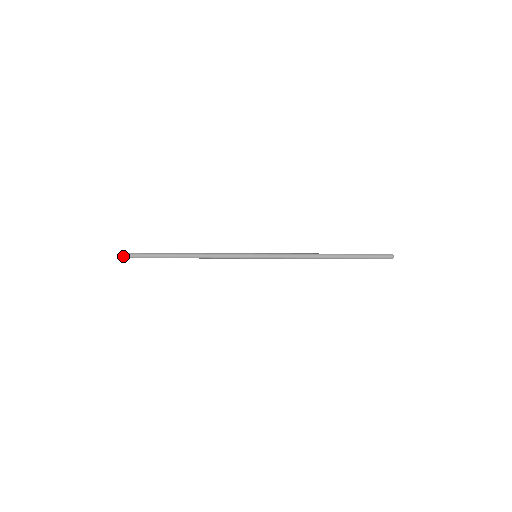
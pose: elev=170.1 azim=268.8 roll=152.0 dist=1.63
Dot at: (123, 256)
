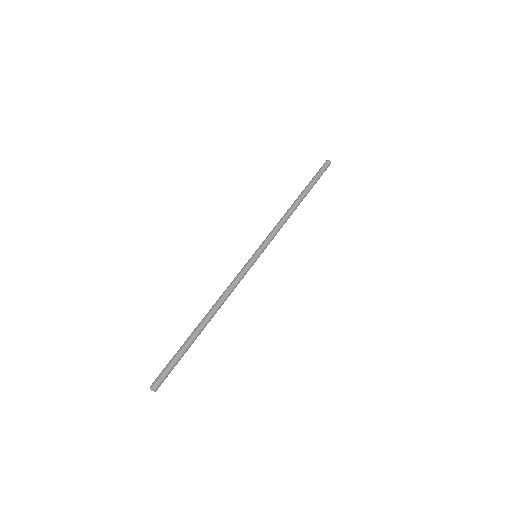
Dot at: (155, 389)
